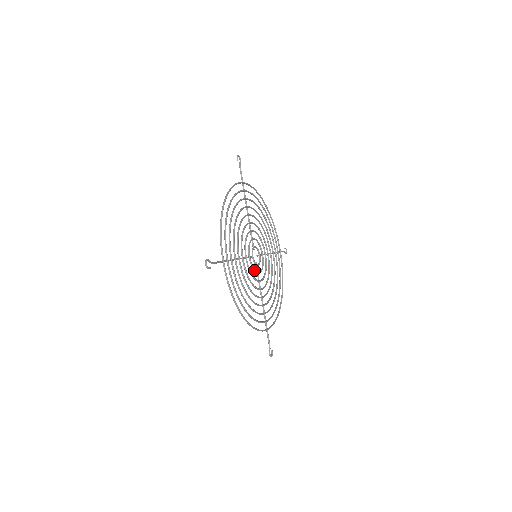
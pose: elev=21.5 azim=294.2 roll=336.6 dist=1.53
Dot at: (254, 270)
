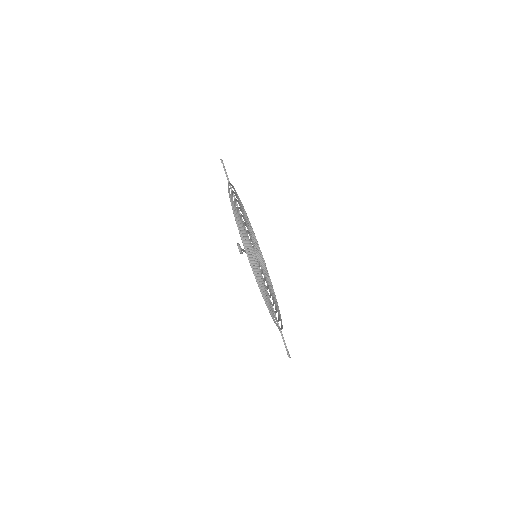
Dot at: occluded
